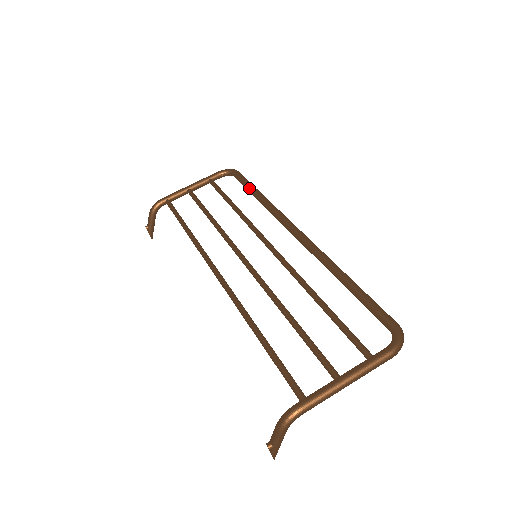
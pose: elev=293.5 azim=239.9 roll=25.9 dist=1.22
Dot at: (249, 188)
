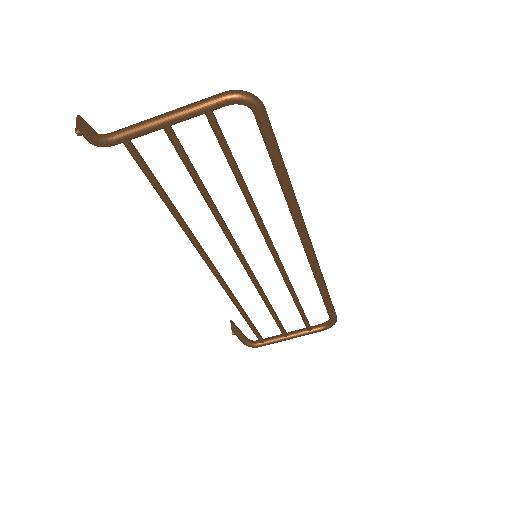
Dot at: (273, 164)
